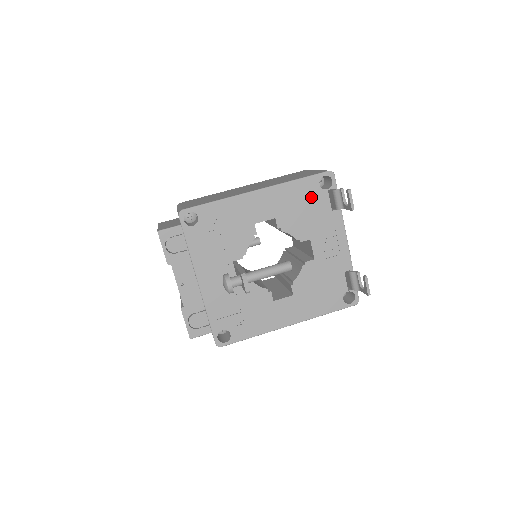
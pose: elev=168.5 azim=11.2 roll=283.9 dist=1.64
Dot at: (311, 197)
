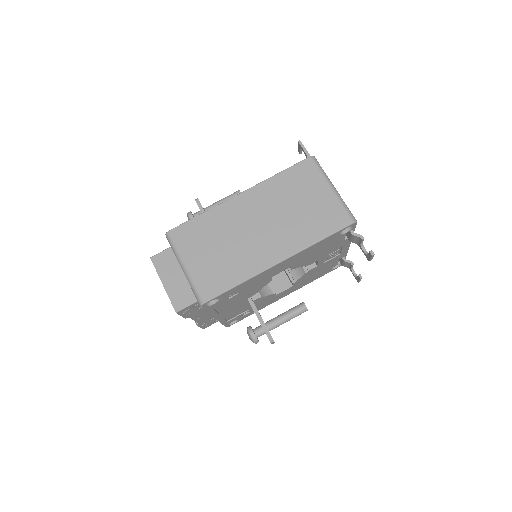
Dot at: (329, 243)
